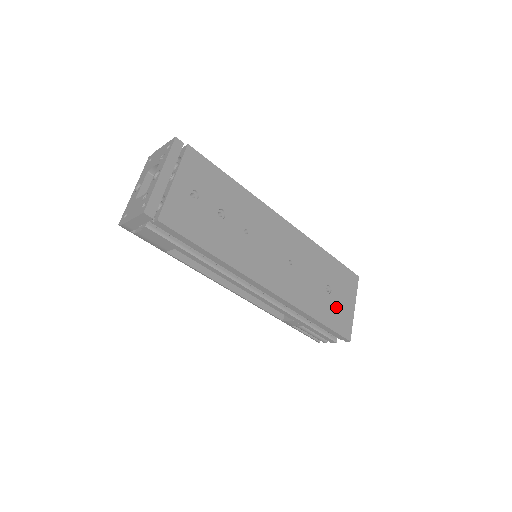
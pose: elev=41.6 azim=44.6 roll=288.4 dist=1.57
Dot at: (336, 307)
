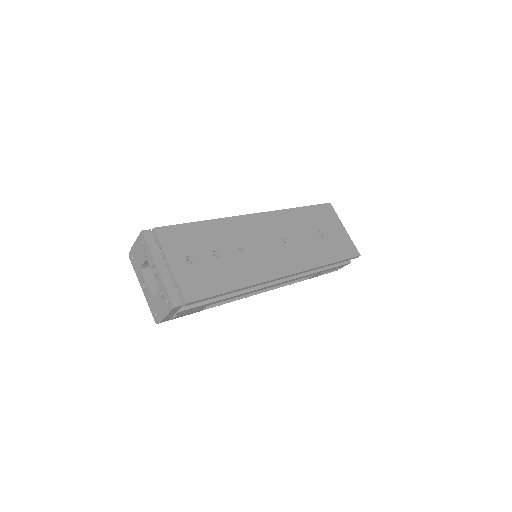
Dot at: (334, 241)
